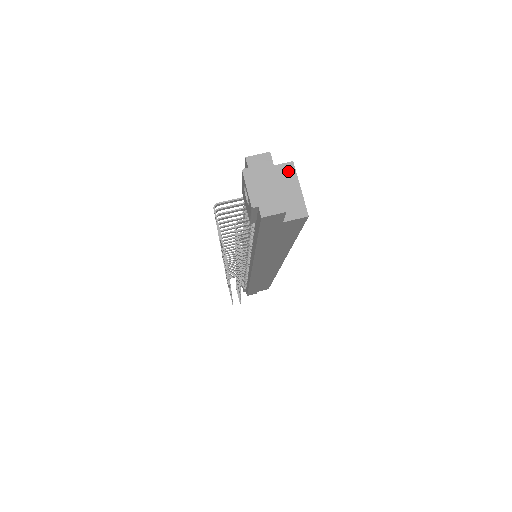
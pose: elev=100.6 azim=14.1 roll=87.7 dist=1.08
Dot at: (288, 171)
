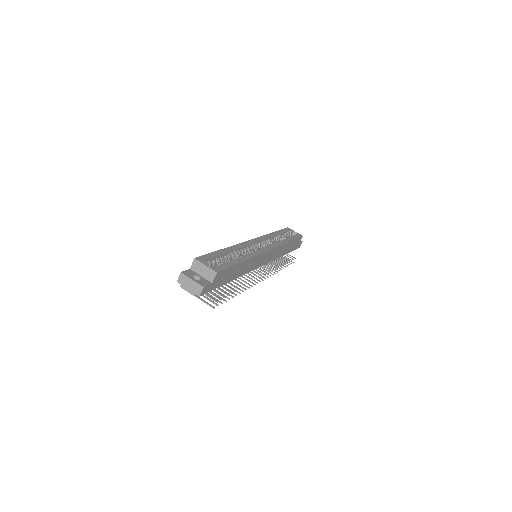
Dot at: (196, 264)
